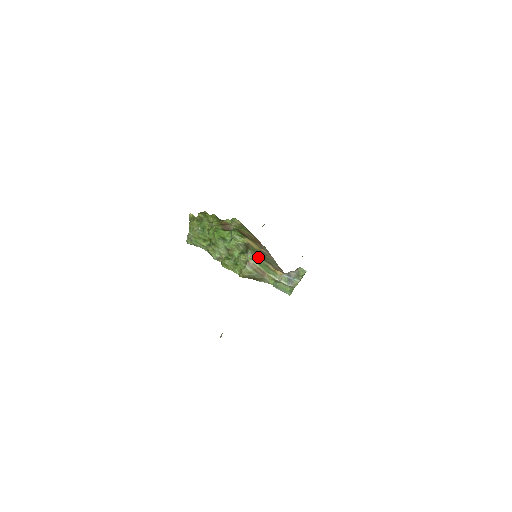
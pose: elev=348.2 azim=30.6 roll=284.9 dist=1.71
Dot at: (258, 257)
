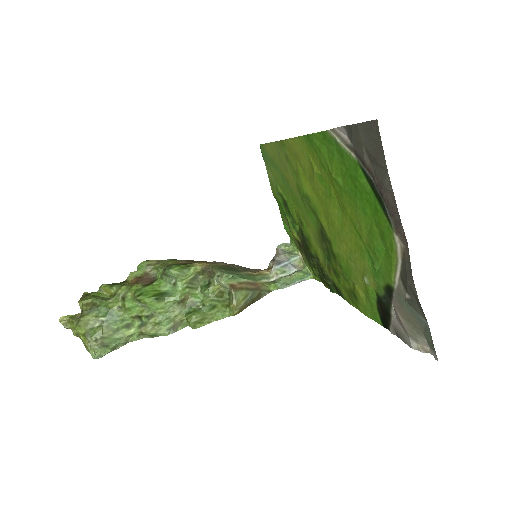
Dot at: (232, 272)
